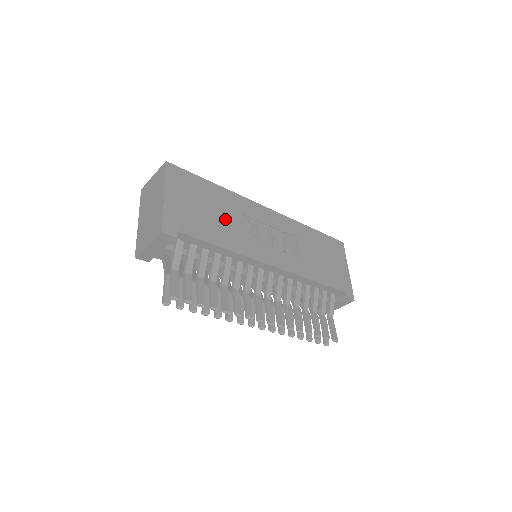
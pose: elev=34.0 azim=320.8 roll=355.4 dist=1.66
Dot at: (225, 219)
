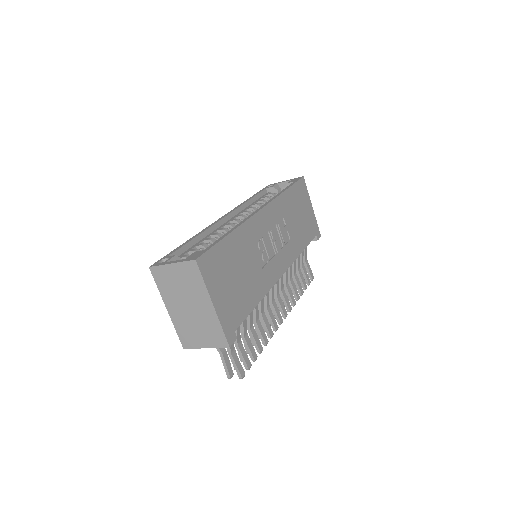
Dot at: (249, 268)
